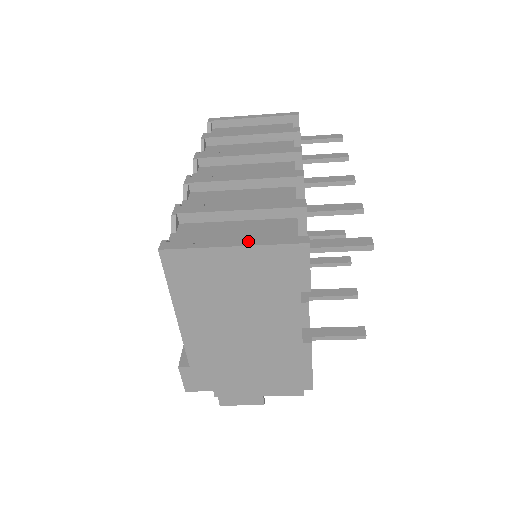
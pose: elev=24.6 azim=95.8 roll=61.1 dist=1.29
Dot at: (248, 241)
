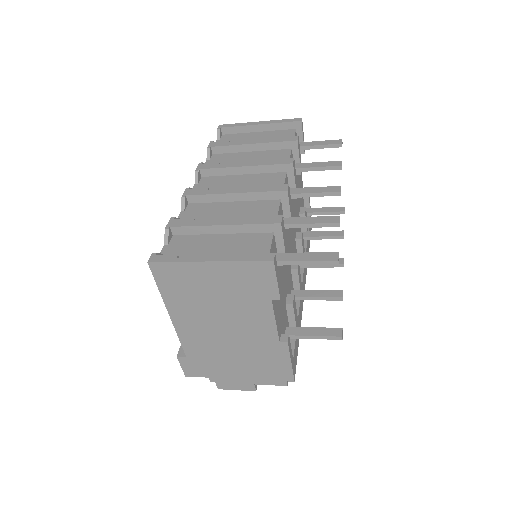
Dot at: (222, 257)
